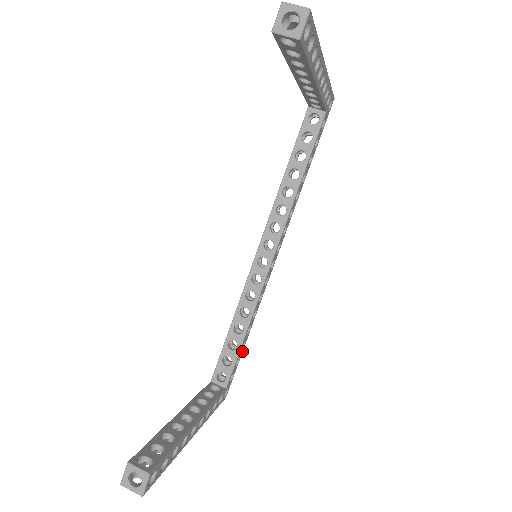
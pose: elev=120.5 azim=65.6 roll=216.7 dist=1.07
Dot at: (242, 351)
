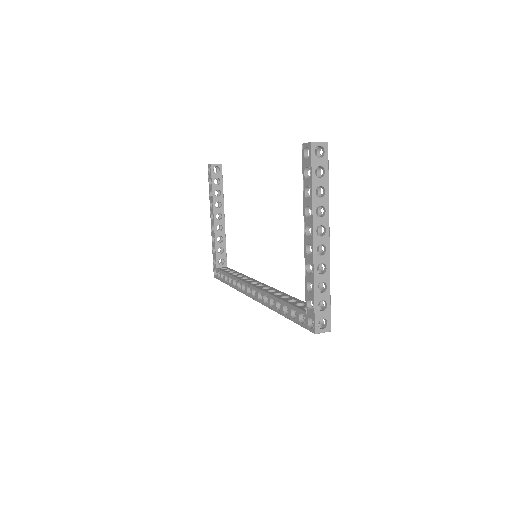
Dot at: occluded
